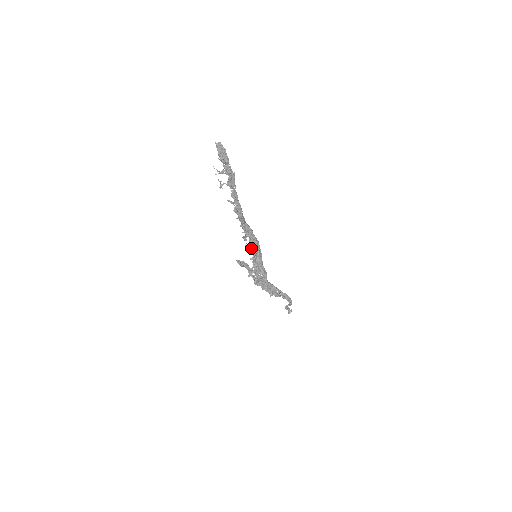
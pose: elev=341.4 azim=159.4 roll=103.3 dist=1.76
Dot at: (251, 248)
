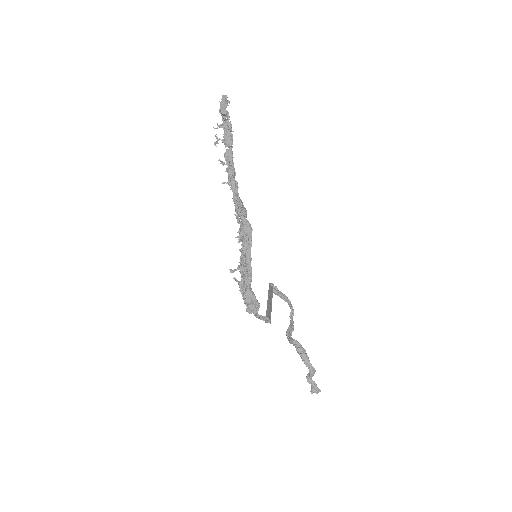
Dot at: (241, 234)
